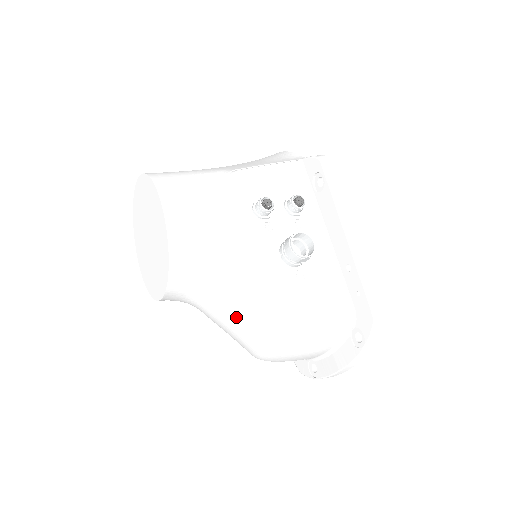
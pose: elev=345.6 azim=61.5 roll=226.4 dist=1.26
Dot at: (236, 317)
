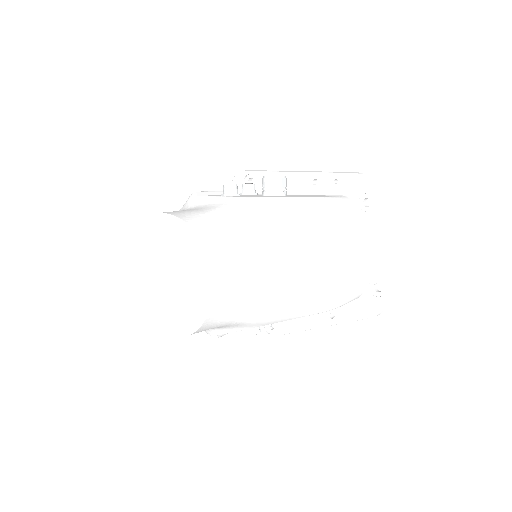
Dot at: (281, 252)
